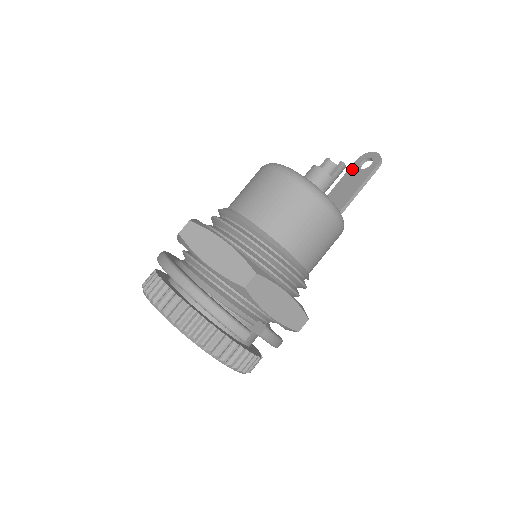
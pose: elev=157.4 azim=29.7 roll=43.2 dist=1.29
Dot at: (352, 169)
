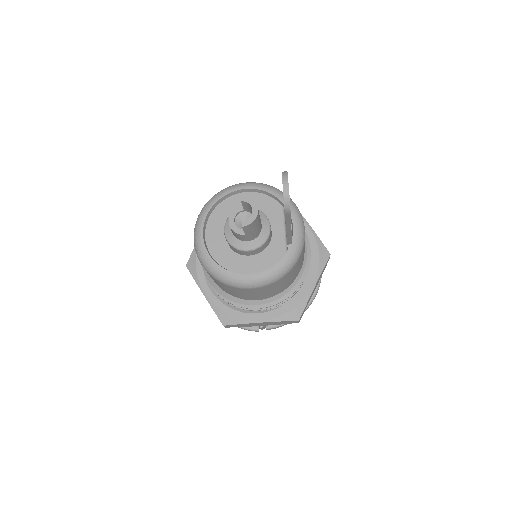
Dot at: occluded
